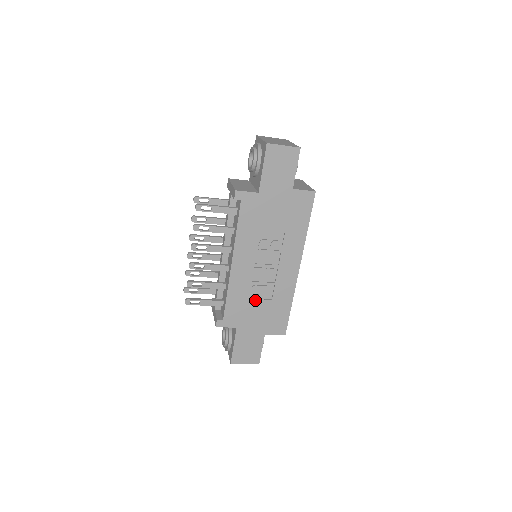
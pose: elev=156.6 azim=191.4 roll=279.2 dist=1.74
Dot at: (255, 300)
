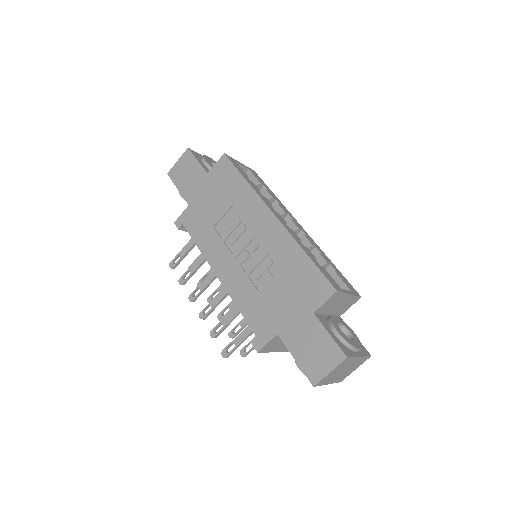
Dot at: (266, 287)
